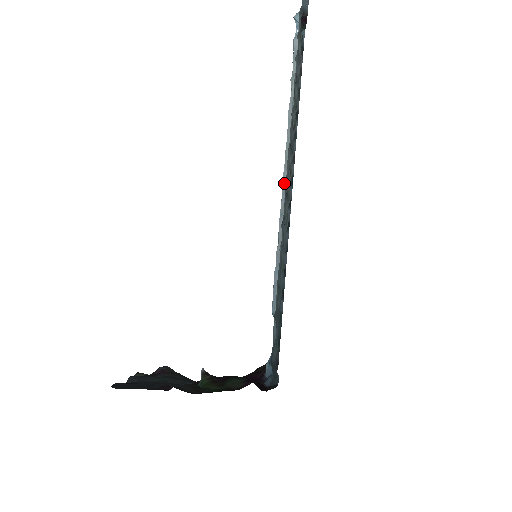
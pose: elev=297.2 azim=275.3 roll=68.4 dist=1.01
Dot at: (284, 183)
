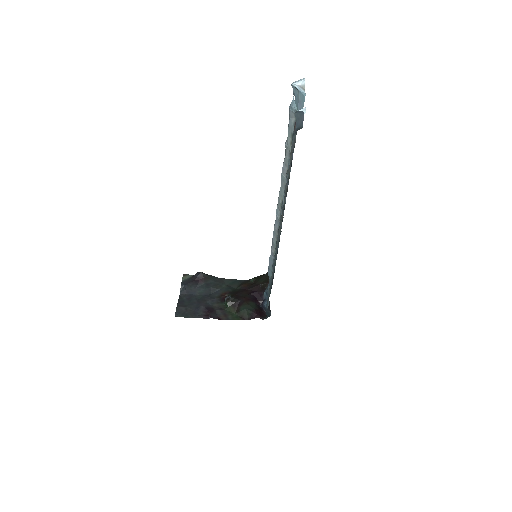
Dot at: (277, 217)
